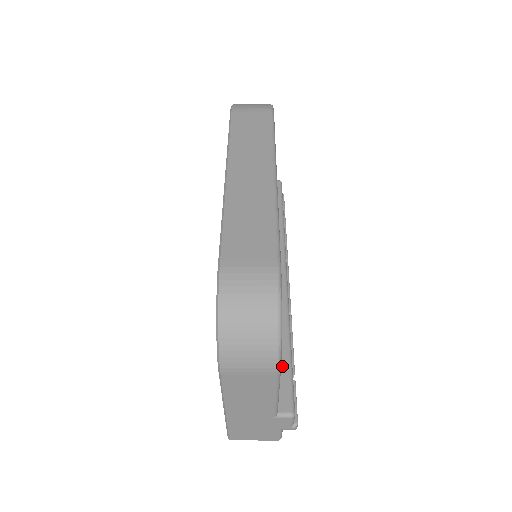
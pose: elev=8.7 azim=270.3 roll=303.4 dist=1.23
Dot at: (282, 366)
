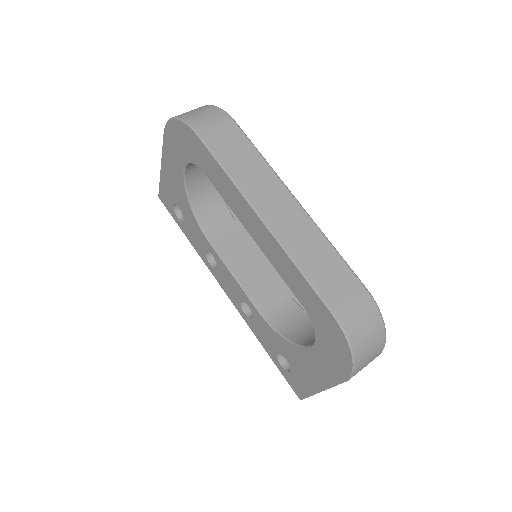
Dot at: occluded
